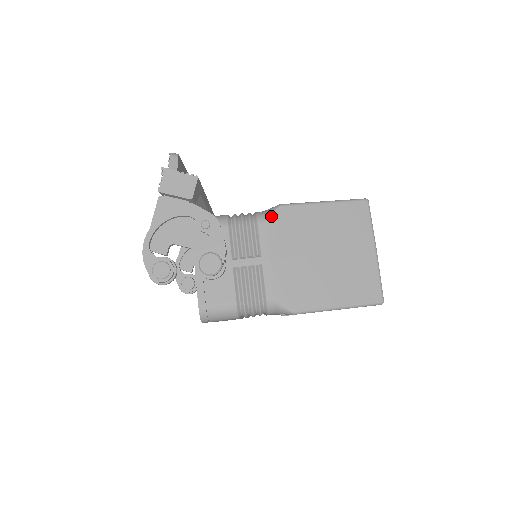
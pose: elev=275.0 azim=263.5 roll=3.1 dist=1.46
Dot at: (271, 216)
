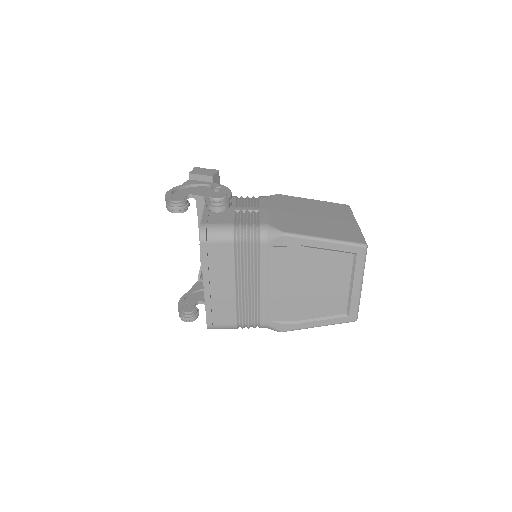
Dot at: (270, 196)
